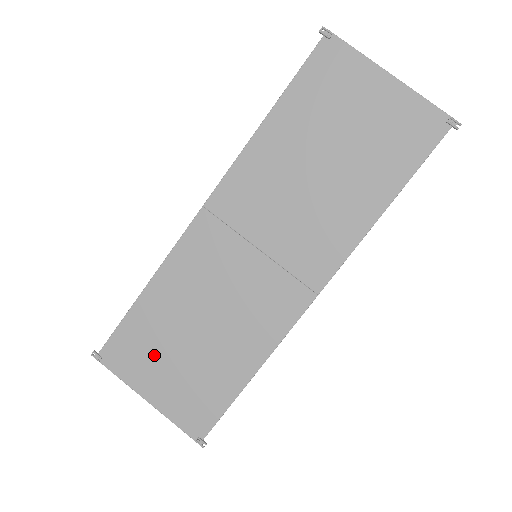
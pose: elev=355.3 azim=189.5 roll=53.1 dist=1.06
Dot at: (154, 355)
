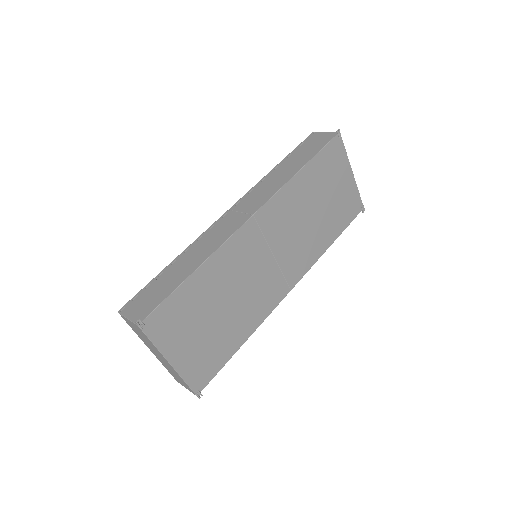
Dot at: (187, 325)
